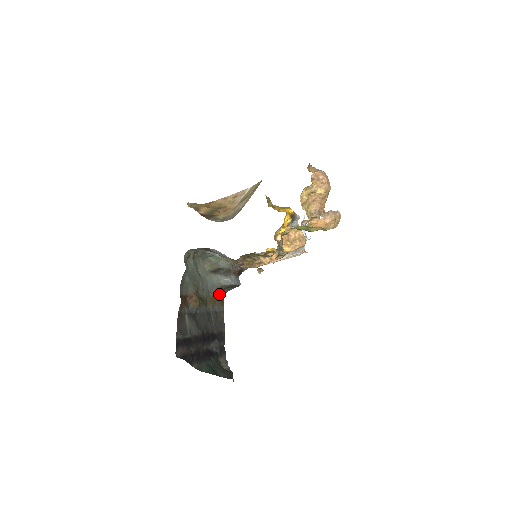
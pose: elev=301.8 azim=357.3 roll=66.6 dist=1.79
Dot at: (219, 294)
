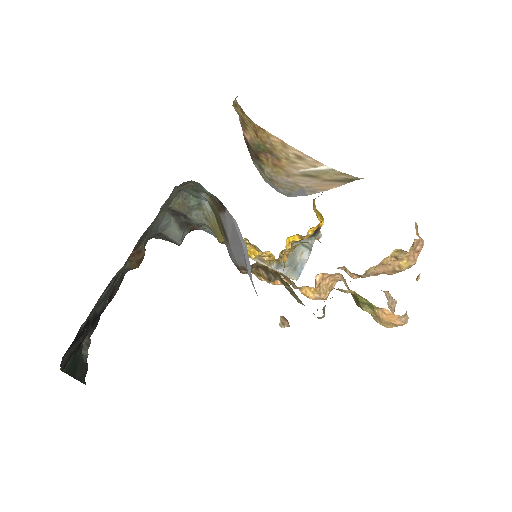
Dot at: occluded
